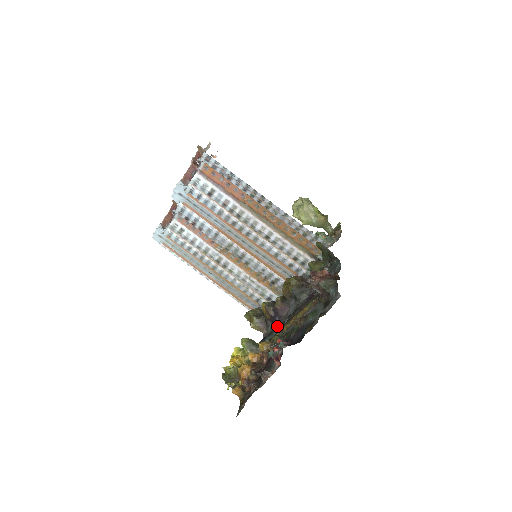
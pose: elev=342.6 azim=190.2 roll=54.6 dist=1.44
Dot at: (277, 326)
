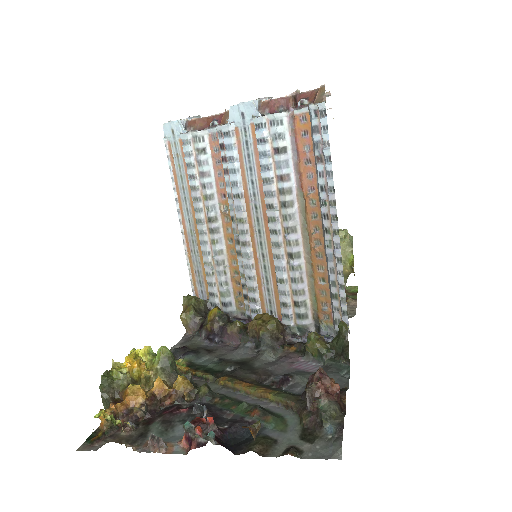
Dot at: (210, 350)
